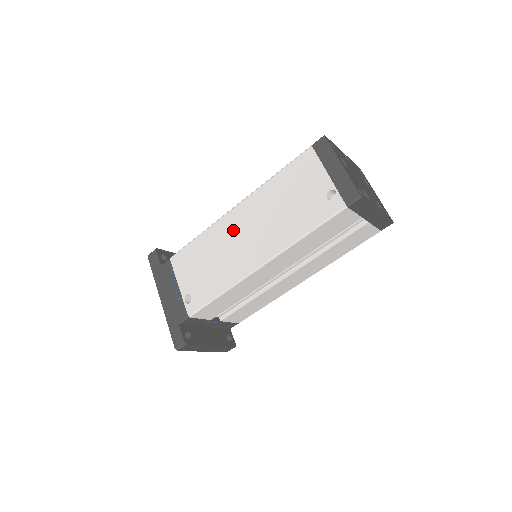
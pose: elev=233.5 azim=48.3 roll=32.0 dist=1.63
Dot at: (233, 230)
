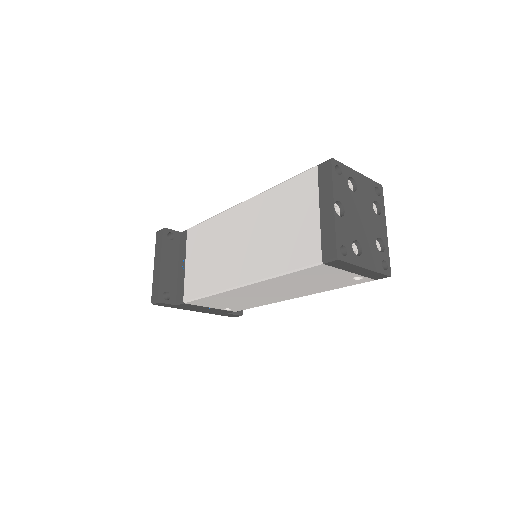
Dot at: (251, 293)
